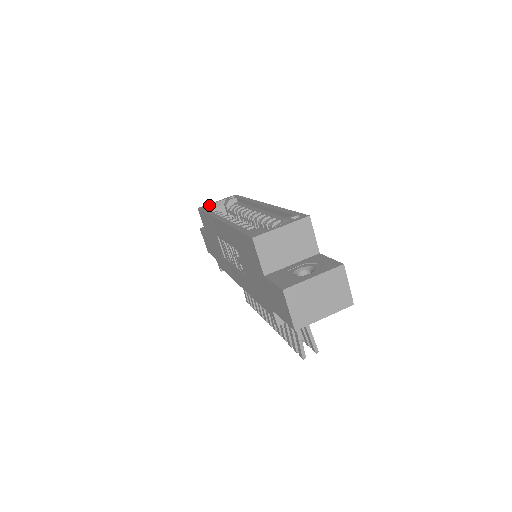
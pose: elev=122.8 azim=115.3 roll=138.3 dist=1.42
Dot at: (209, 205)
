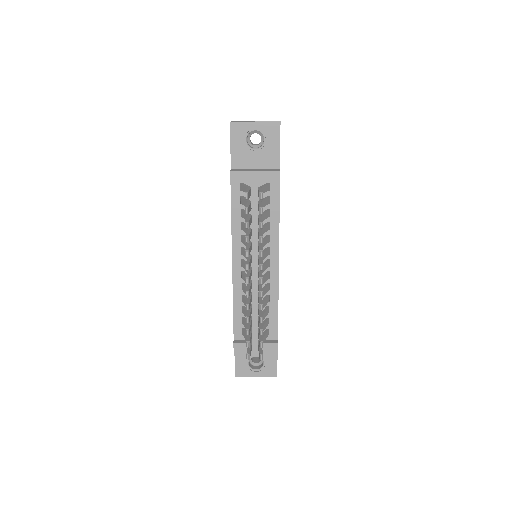
Dot at: occluded
